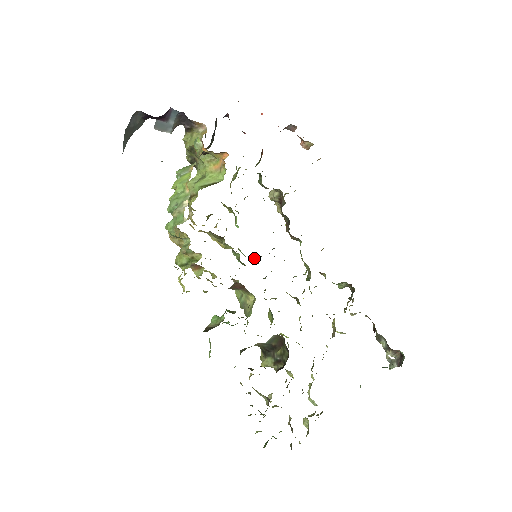
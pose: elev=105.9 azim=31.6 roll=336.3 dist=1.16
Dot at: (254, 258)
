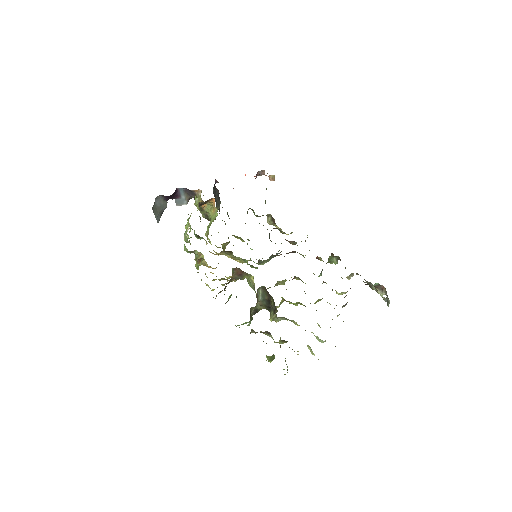
Dot at: (258, 260)
